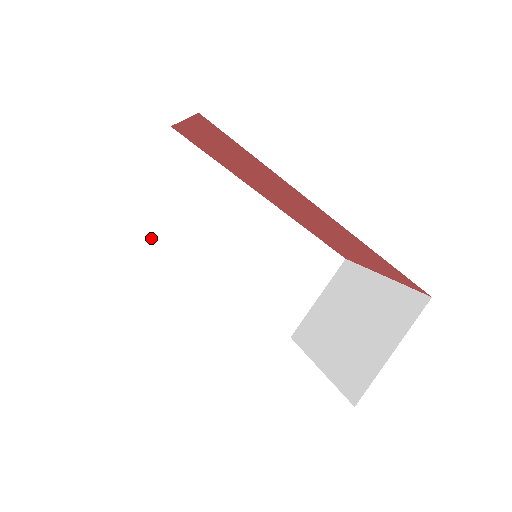
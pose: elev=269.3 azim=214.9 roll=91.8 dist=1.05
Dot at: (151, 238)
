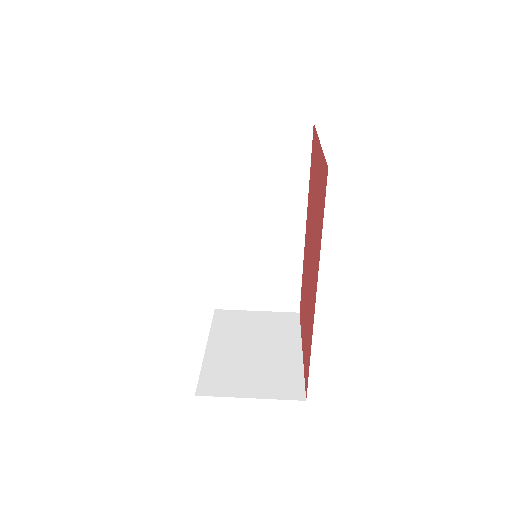
Dot at: (219, 162)
